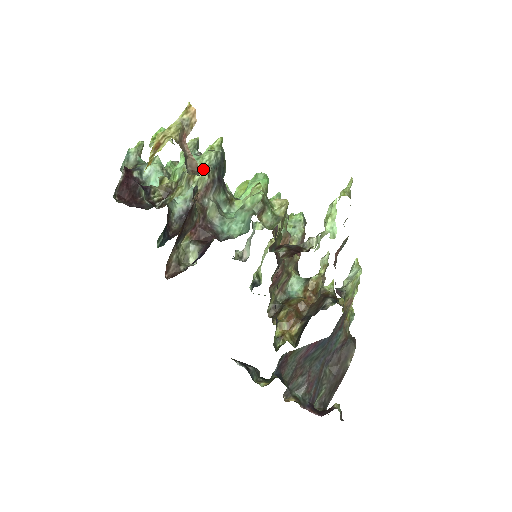
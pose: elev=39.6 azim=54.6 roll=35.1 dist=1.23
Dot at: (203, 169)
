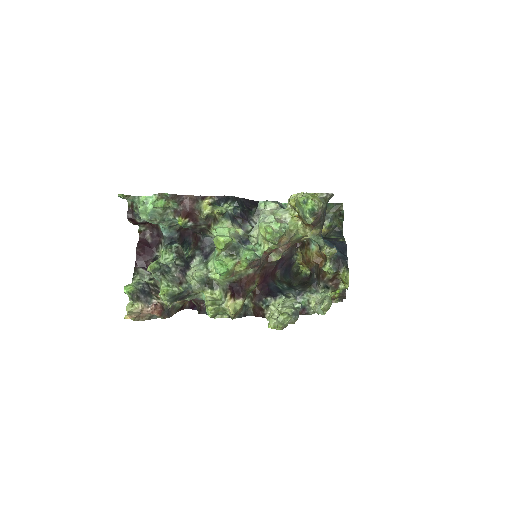
Dot at: (166, 303)
